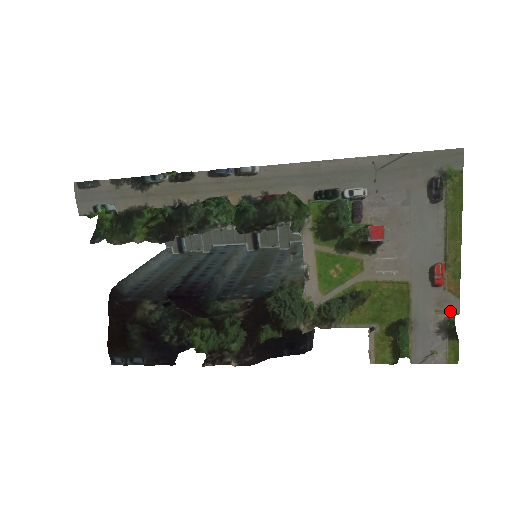
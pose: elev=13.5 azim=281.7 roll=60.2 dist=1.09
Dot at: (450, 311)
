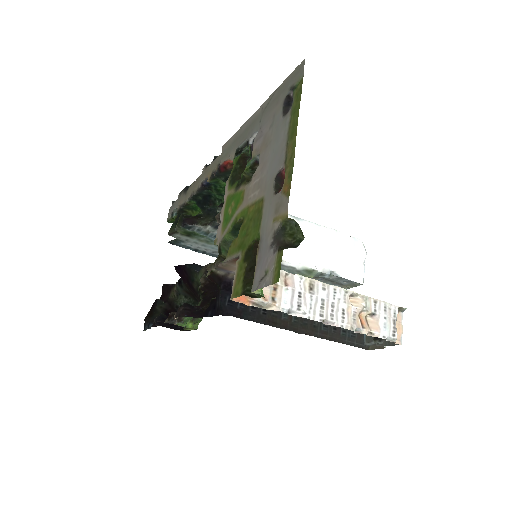
Dot at: (282, 215)
